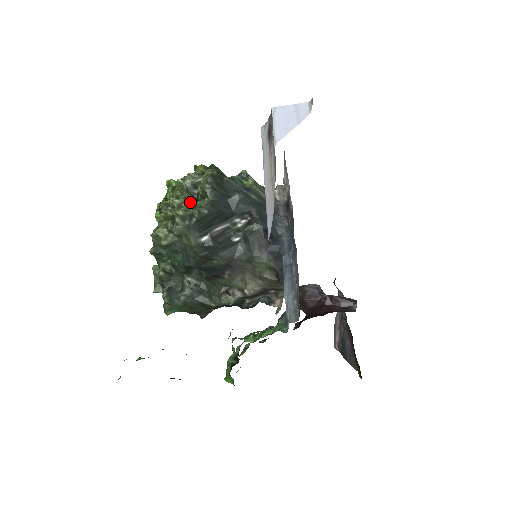
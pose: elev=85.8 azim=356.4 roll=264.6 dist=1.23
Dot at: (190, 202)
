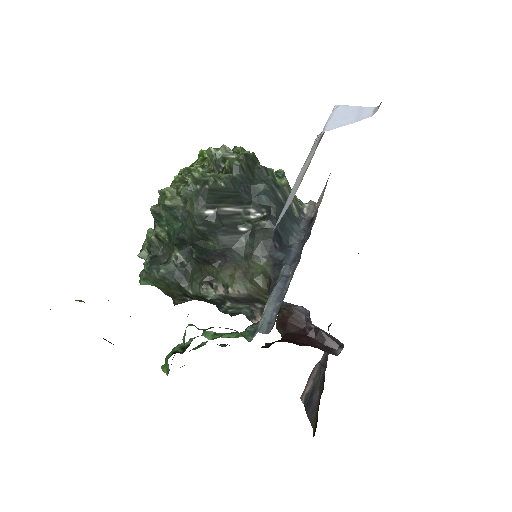
Dot at: occluded
